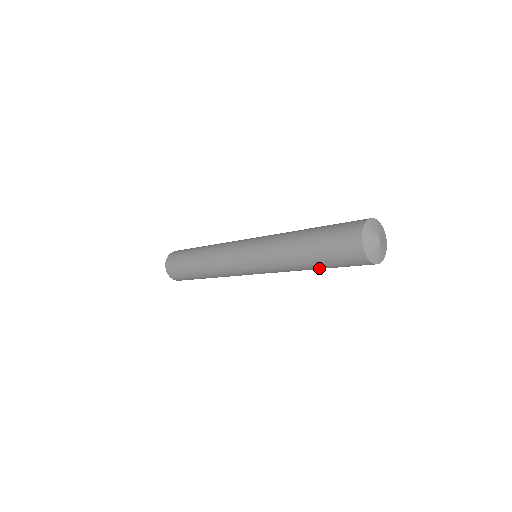
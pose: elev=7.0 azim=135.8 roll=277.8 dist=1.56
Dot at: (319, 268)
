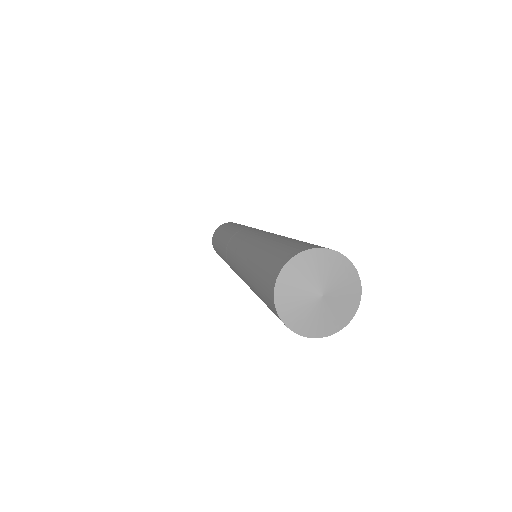
Dot at: (255, 291)
